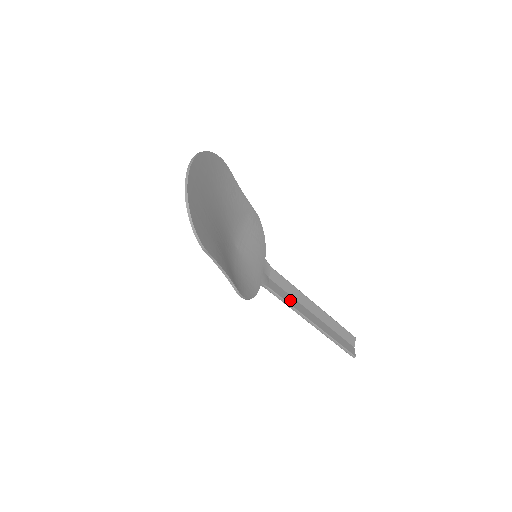
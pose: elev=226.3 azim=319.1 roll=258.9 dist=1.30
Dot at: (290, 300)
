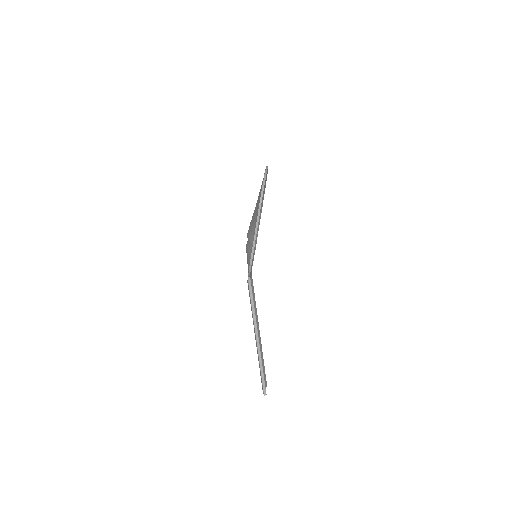
Dot at: (254, 308)
